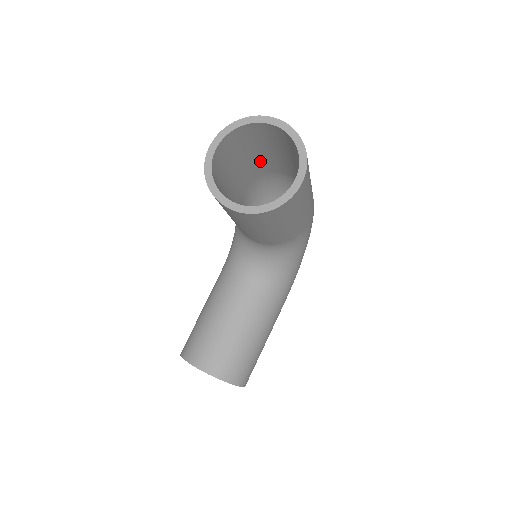
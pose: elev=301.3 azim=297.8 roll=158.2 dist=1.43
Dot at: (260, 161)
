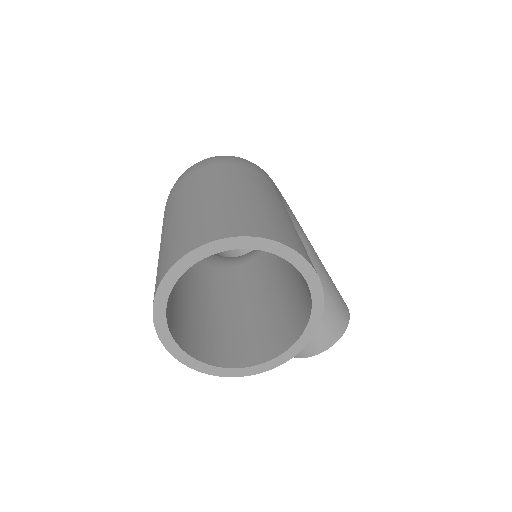
Dot at: occluded
